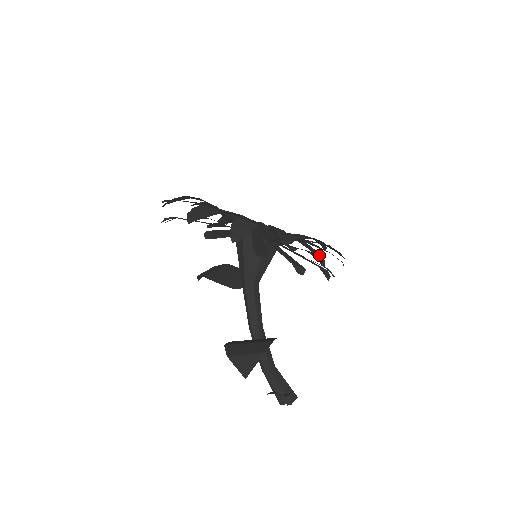
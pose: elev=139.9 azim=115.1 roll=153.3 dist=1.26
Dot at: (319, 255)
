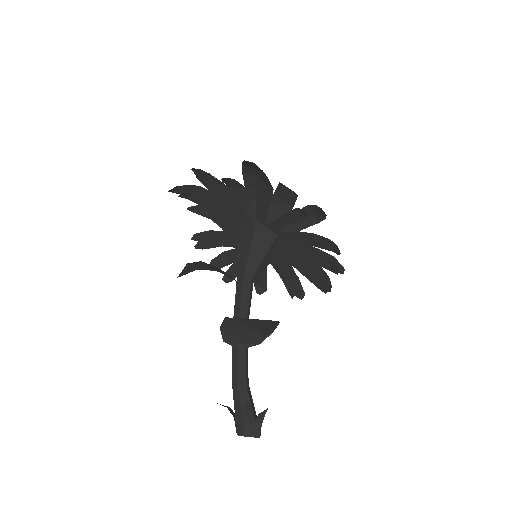
Dot at: (334, 248)
